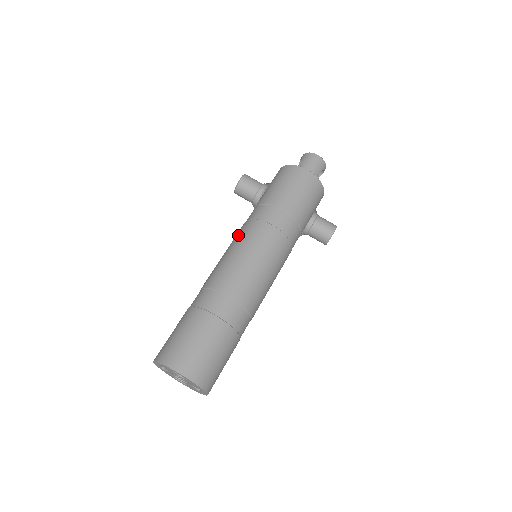
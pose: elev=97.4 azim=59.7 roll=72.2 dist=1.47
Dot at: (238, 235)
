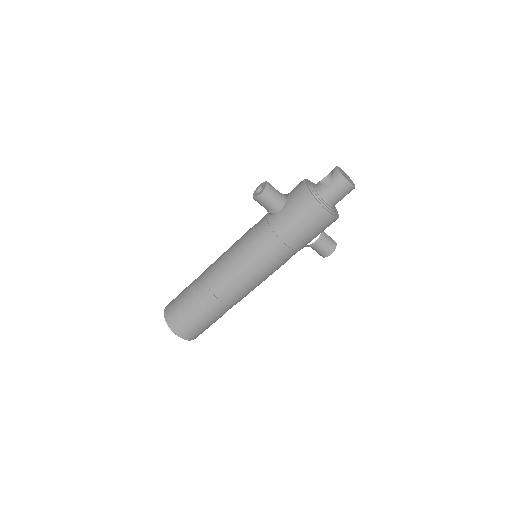
Dot at: (243, 249)
